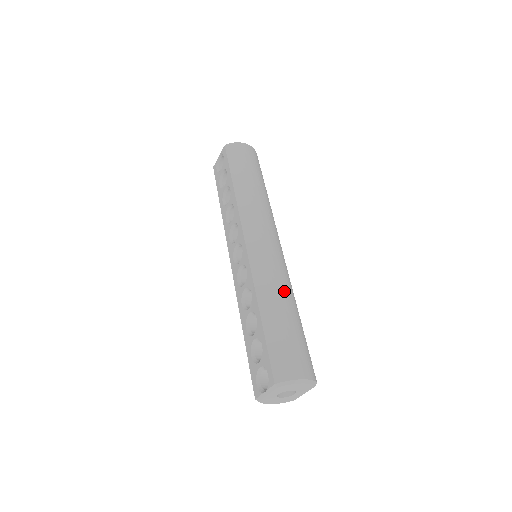
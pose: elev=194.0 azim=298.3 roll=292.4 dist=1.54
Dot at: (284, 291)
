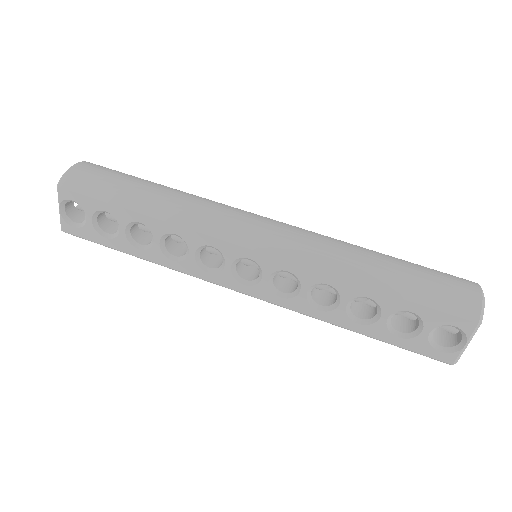
Dot at: (349, 246)
